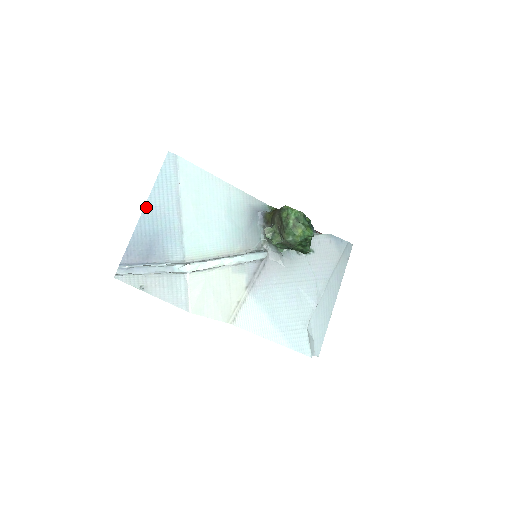
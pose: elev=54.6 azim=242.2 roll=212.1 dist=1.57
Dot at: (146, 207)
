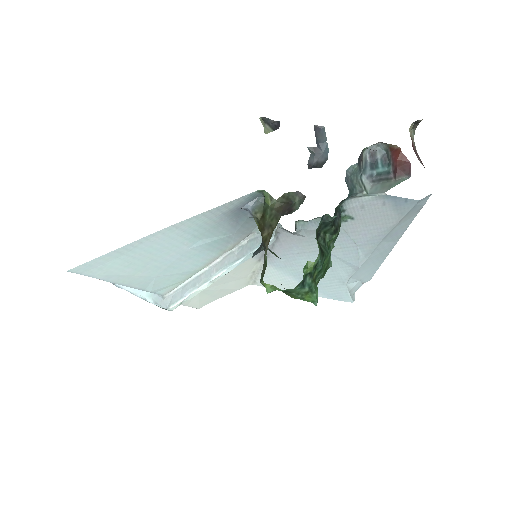
Dot at: occluded
